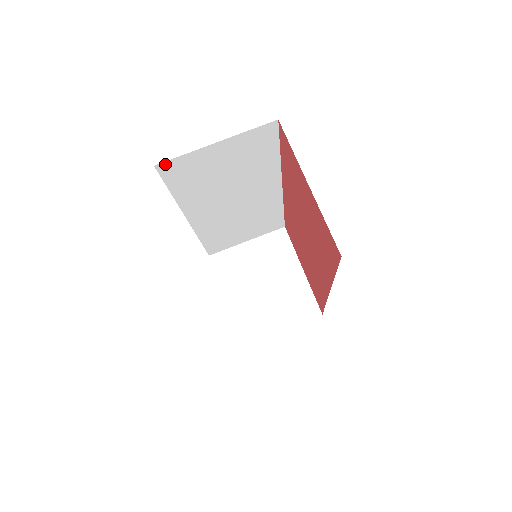
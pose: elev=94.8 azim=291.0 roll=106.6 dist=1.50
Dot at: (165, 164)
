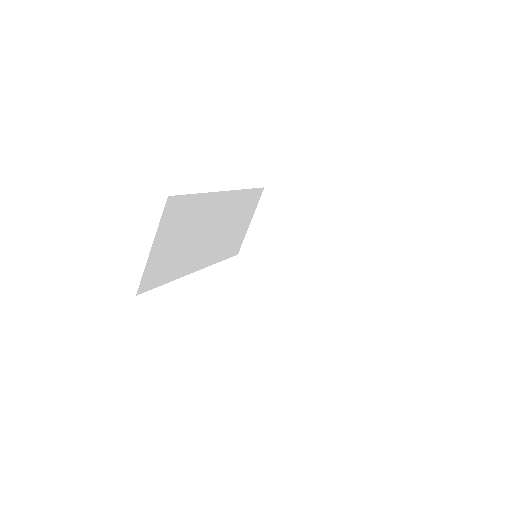
Dot at: (140, 287)
